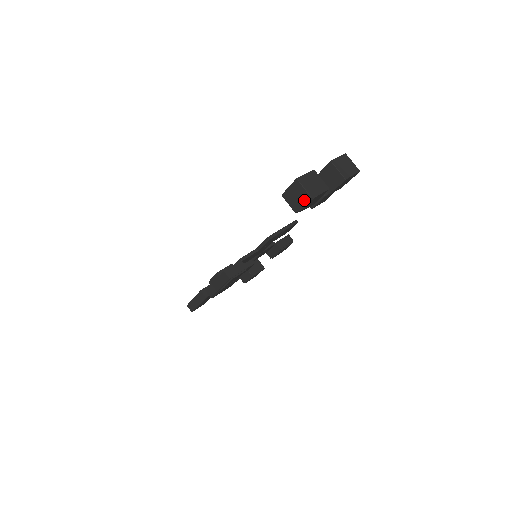
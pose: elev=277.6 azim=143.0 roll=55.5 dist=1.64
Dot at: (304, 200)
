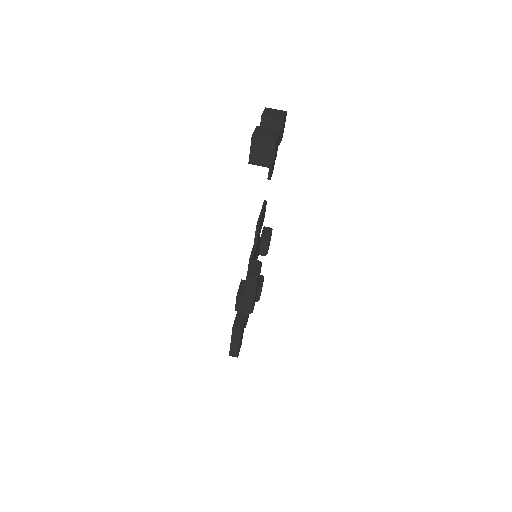
Dot at: (271, 149)
